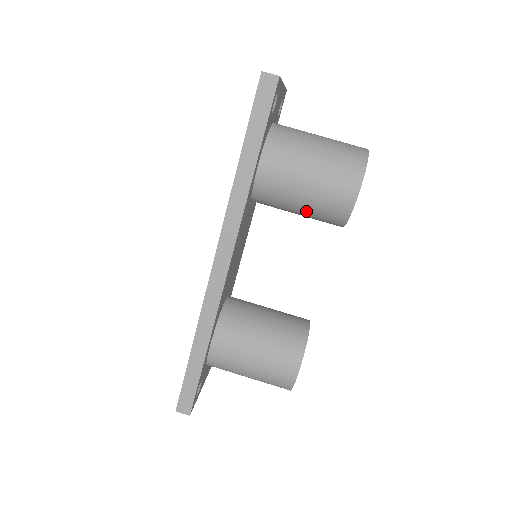
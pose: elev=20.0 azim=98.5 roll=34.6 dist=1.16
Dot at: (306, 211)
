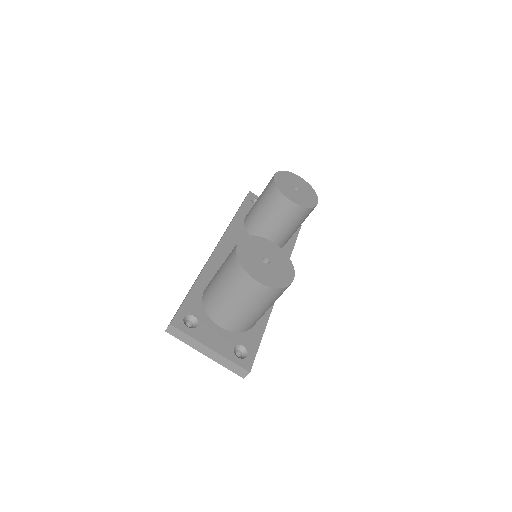
Dot at: (265, 208)
